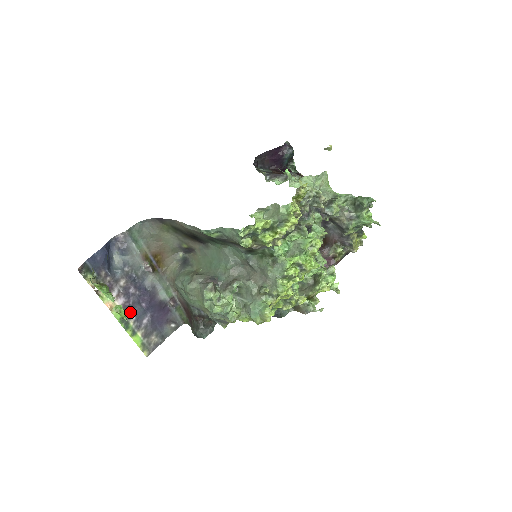
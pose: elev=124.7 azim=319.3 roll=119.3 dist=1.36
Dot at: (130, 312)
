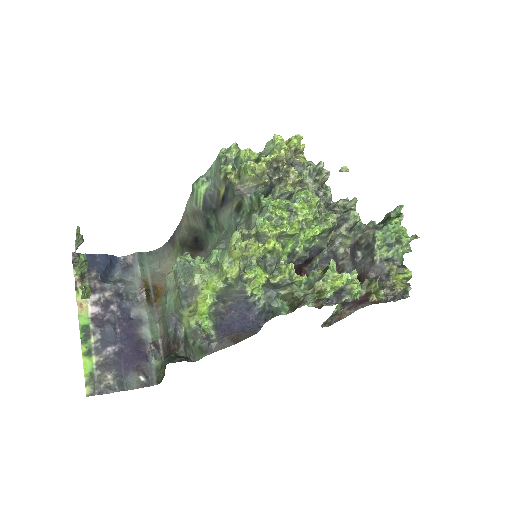
Dot at: (98, 327)
